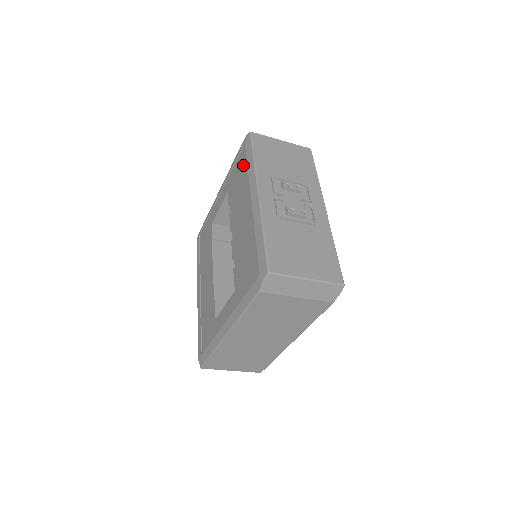
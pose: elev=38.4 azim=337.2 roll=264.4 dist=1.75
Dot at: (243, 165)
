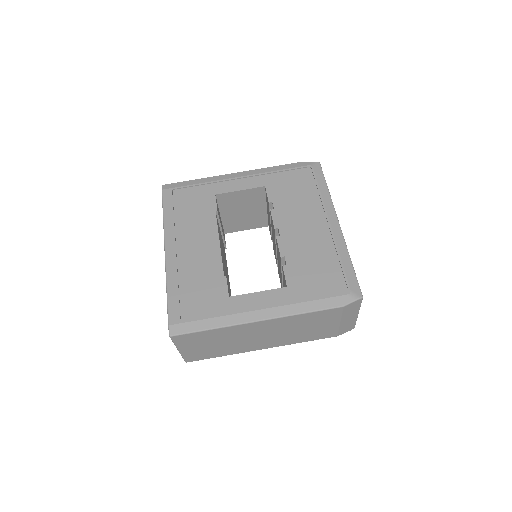
Dot at: (308, 183)
